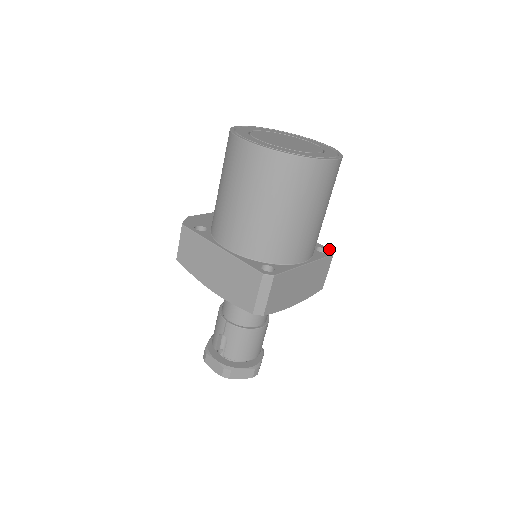
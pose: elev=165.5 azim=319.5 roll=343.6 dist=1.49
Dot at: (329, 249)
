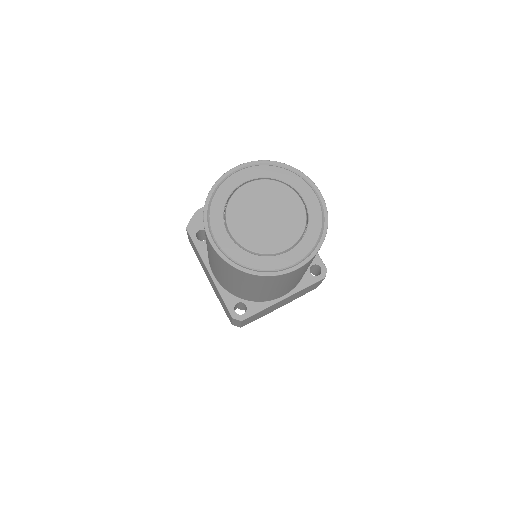
Dot at: (325, 268)
